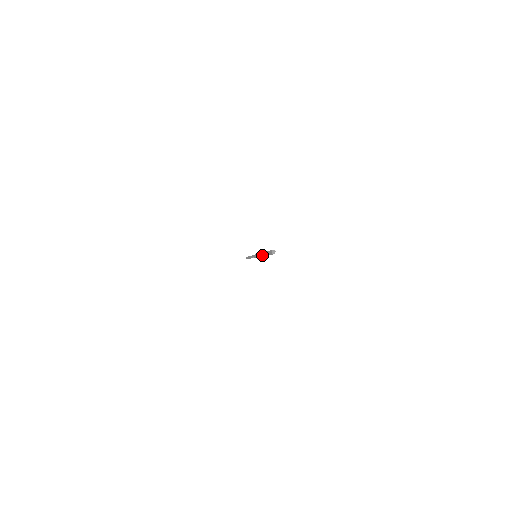
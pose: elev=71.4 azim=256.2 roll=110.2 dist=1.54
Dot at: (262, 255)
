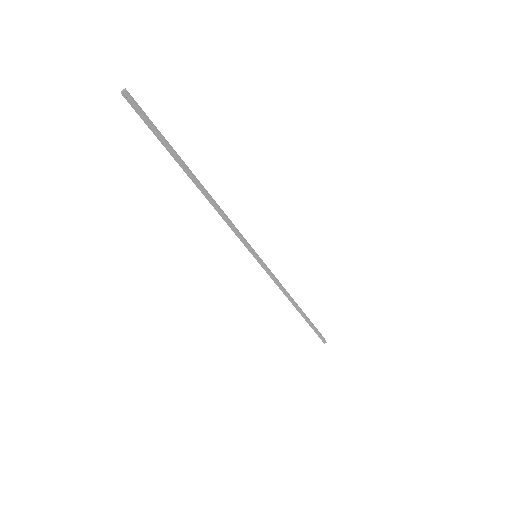
Dot at: (197, 186)
